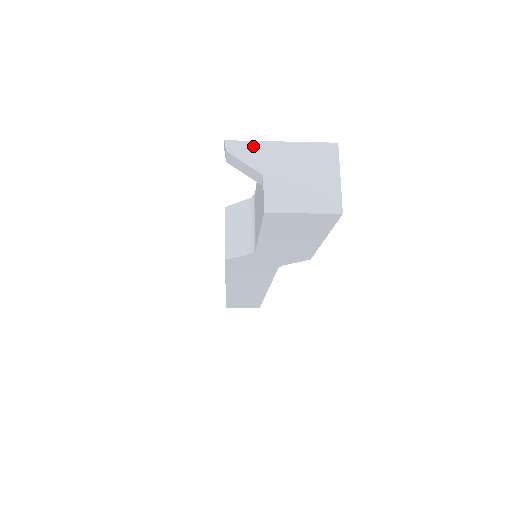
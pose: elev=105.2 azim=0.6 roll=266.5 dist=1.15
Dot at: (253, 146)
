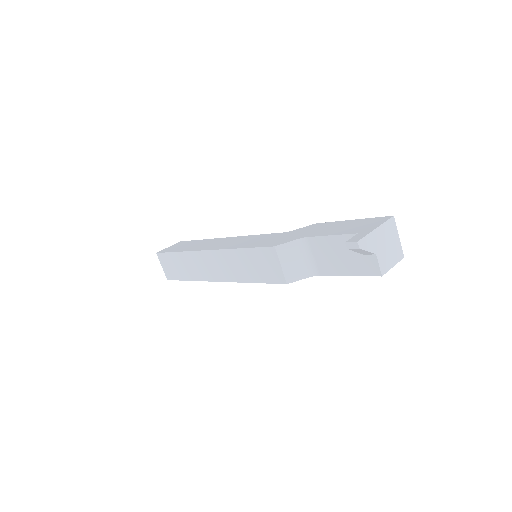
Dot at: (368, 238)
